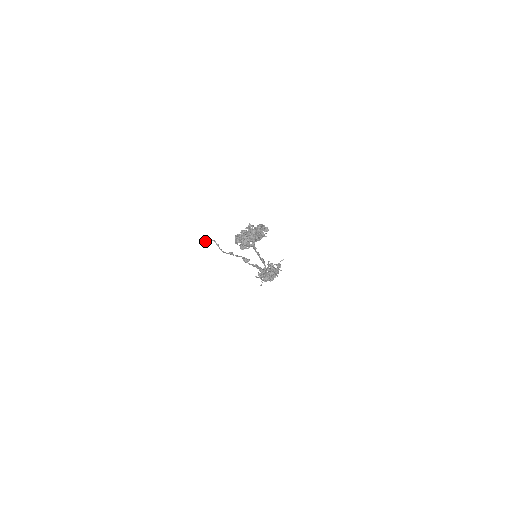
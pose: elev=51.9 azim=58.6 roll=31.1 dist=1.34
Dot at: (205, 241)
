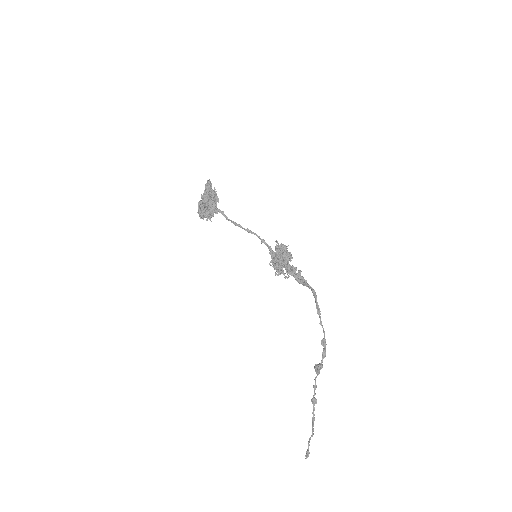
Dot at: (305, 458)
